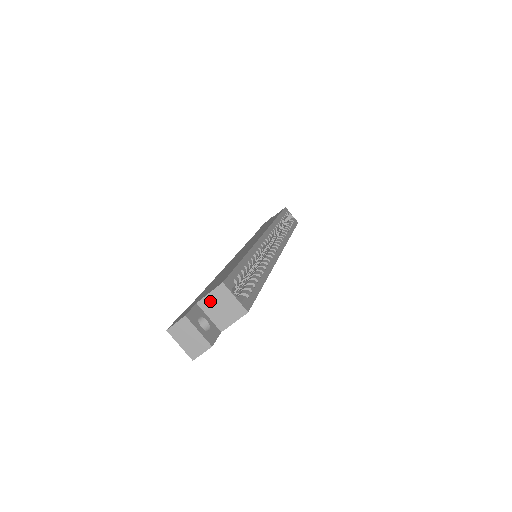
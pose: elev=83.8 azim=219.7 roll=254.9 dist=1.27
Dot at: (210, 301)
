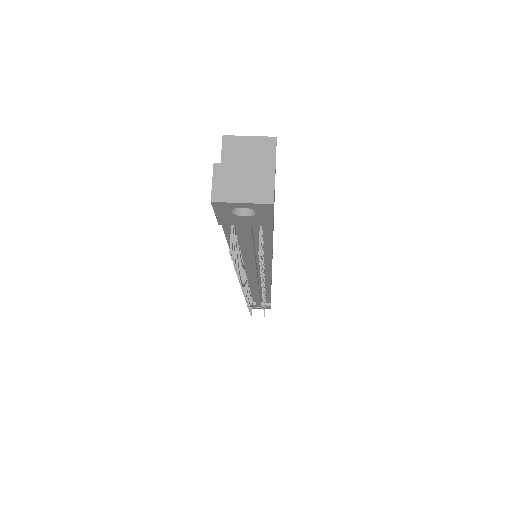
Dot at: occluded
